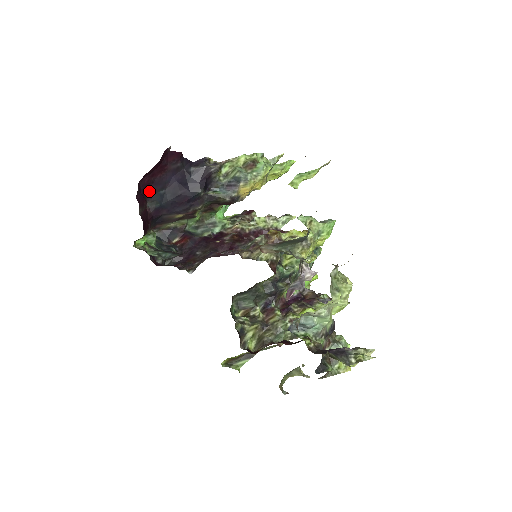
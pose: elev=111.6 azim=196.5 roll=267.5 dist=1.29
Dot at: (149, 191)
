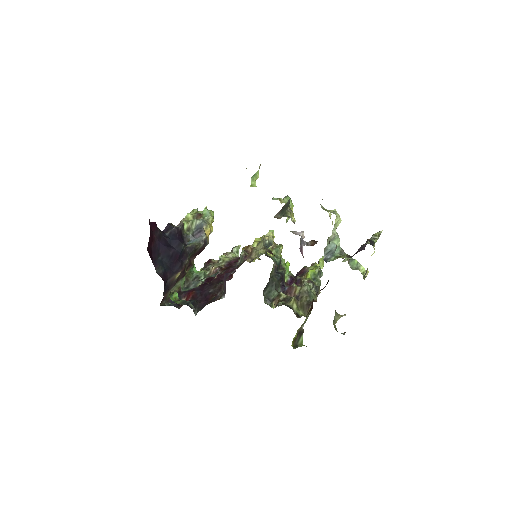
Dot at: (153, 260)
